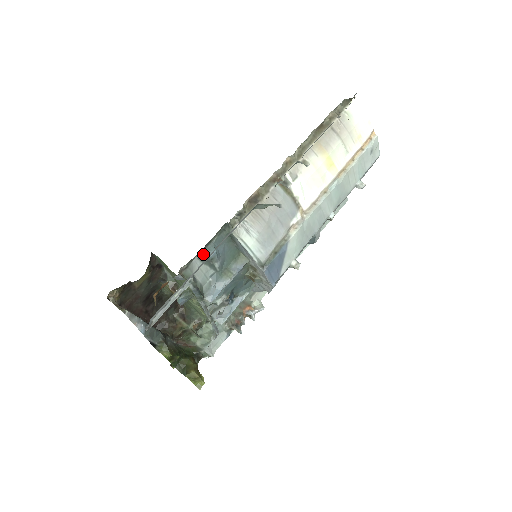
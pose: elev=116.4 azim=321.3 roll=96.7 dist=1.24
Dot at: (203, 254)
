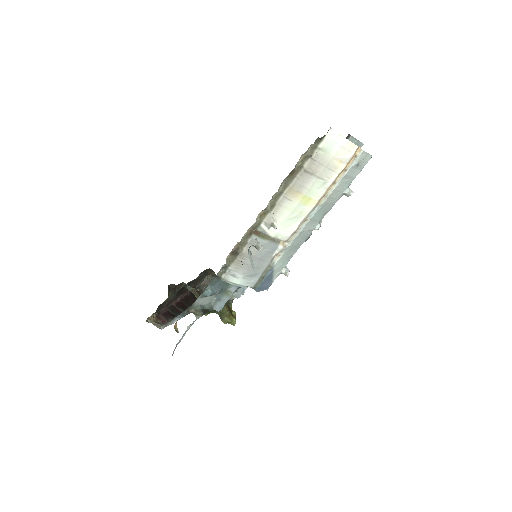
Dot at: (203, 294)
